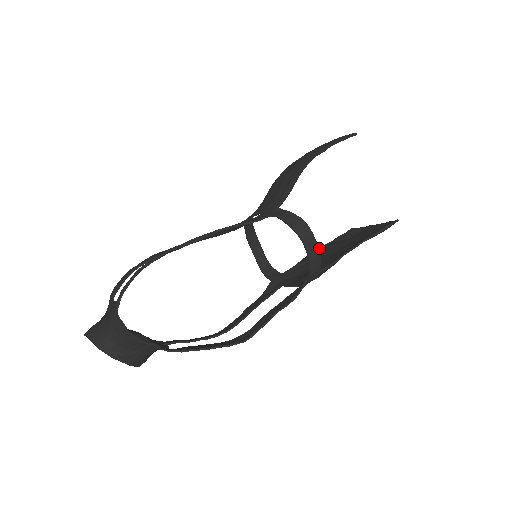
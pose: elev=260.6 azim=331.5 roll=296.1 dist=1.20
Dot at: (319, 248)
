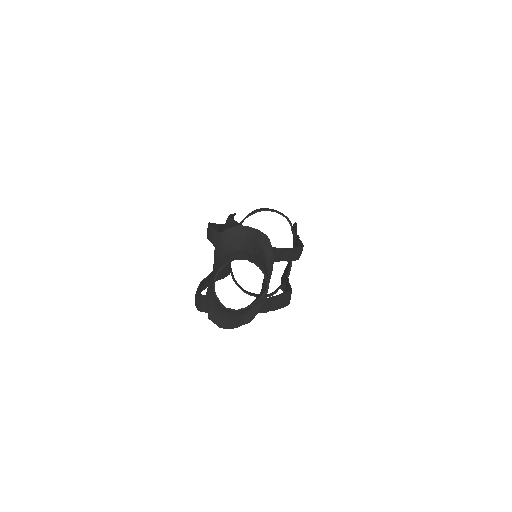
Dot at: (281, 277)
